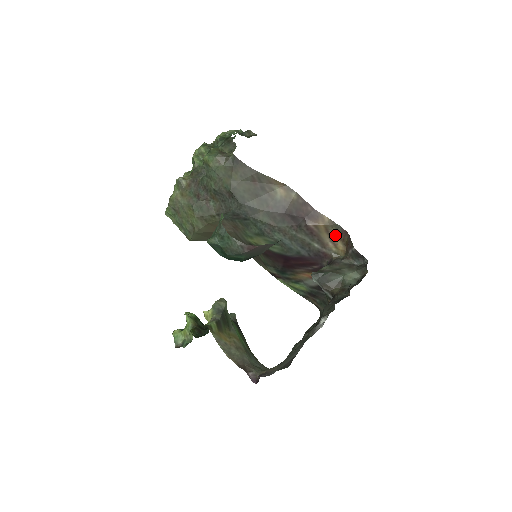
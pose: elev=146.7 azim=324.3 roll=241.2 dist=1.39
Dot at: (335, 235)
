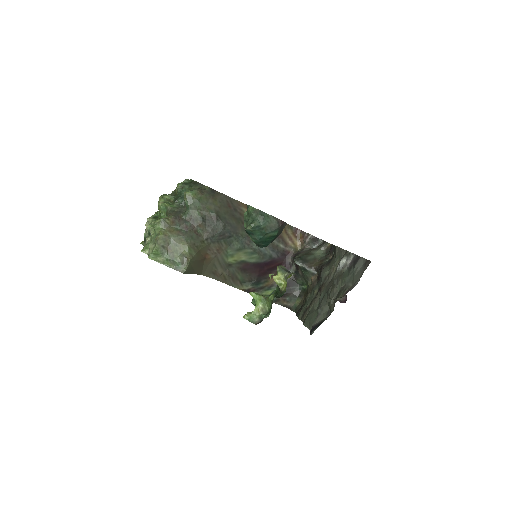
Dot at: (291, 234)
